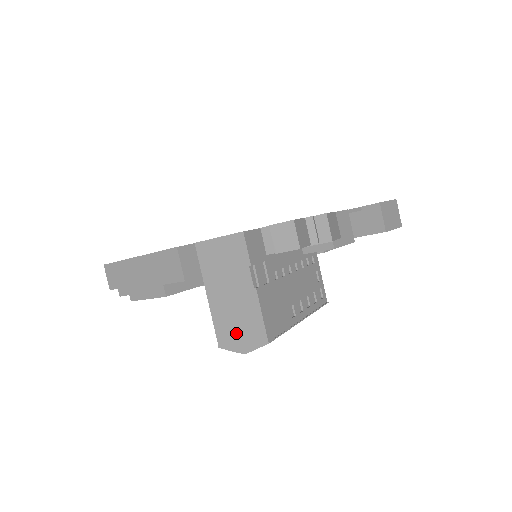
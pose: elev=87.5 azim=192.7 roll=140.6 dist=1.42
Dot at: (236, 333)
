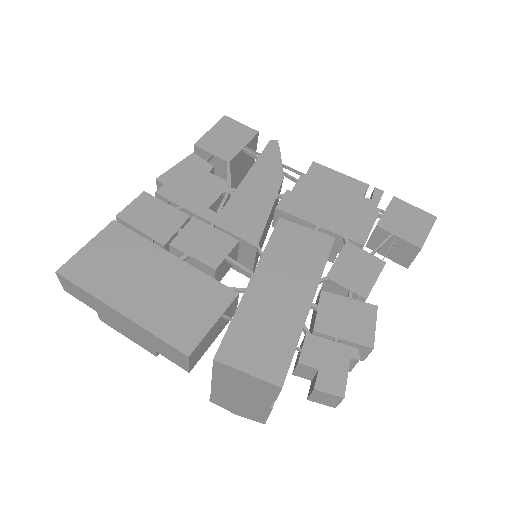
Dot at: (234, 407)
